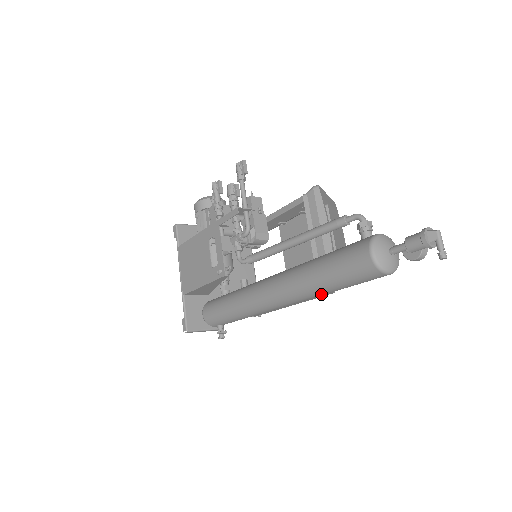
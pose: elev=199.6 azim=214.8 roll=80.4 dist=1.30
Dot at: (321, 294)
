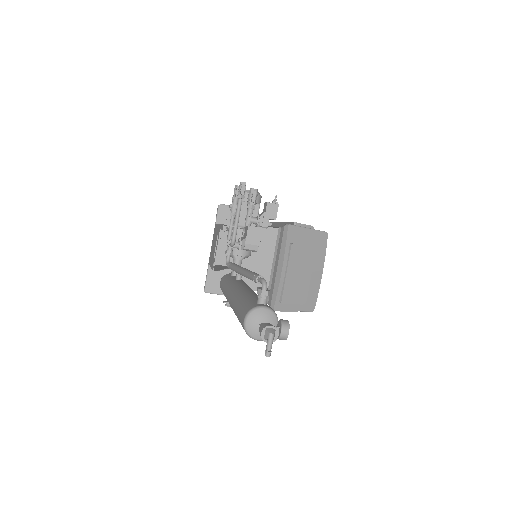
Dot at: occluded
